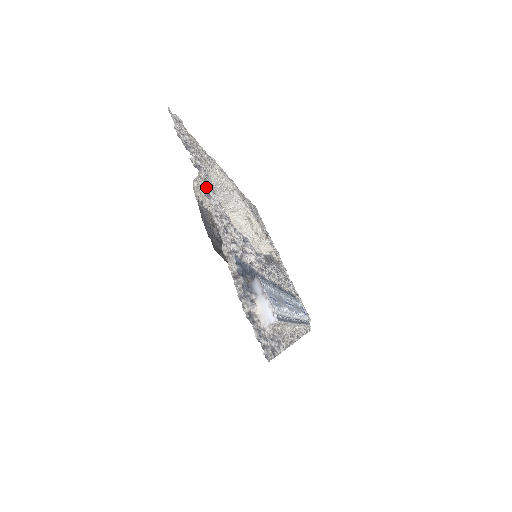
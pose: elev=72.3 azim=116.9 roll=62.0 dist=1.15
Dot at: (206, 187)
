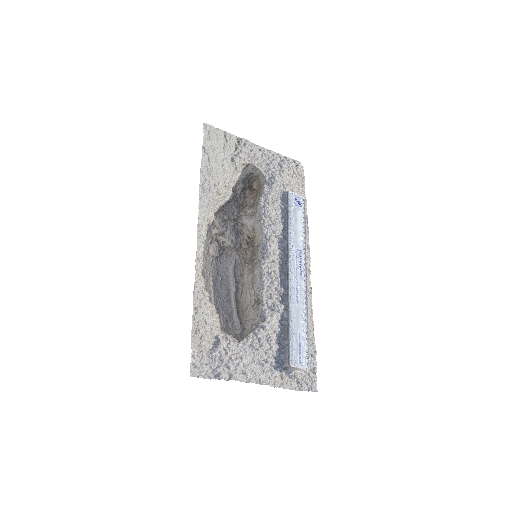
Dot at: (240, 371)
